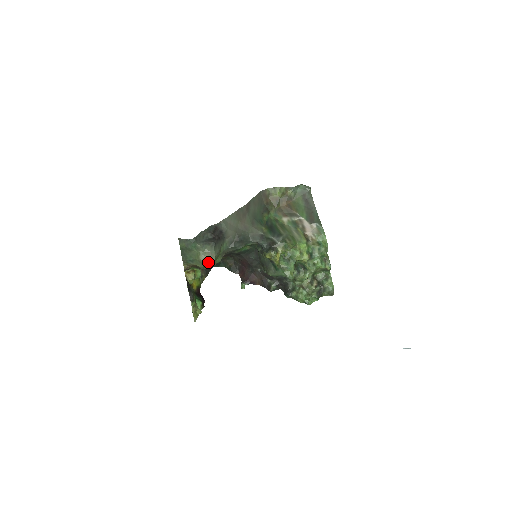
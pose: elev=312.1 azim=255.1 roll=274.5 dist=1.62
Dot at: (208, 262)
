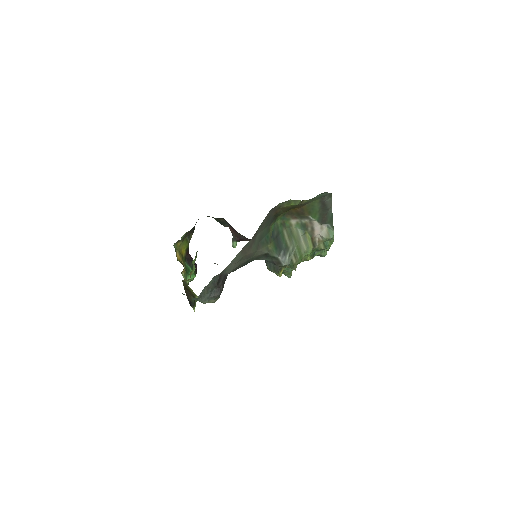
Dot at: occluded
